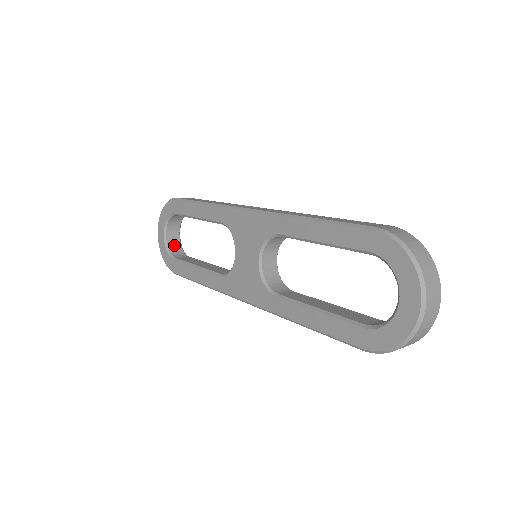
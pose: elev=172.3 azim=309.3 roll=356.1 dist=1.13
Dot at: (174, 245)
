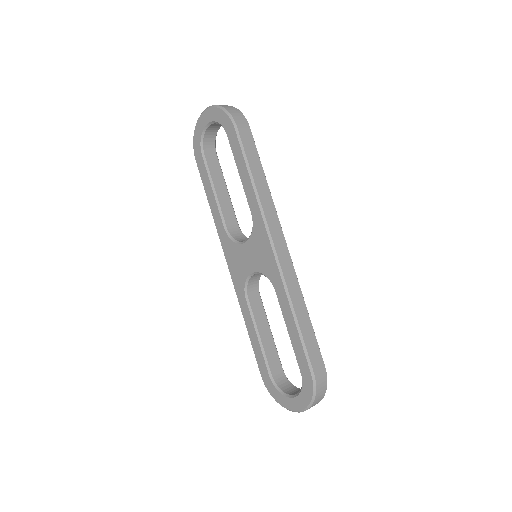
Dot at: (210, 134)
